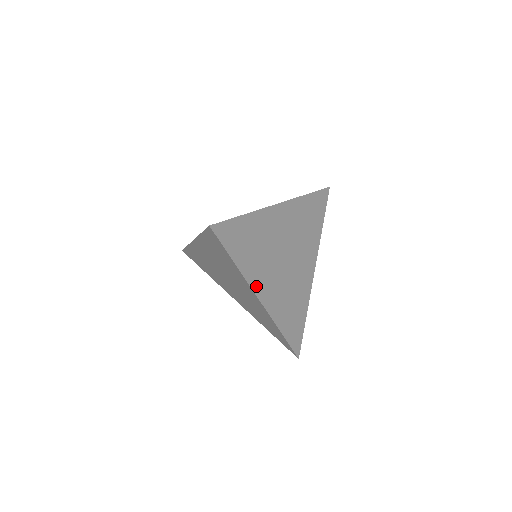
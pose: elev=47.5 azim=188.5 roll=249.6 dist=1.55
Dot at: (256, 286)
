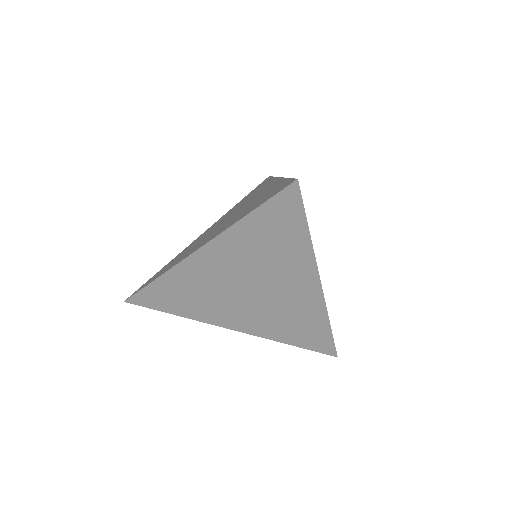
Dot at: (219, 322)
